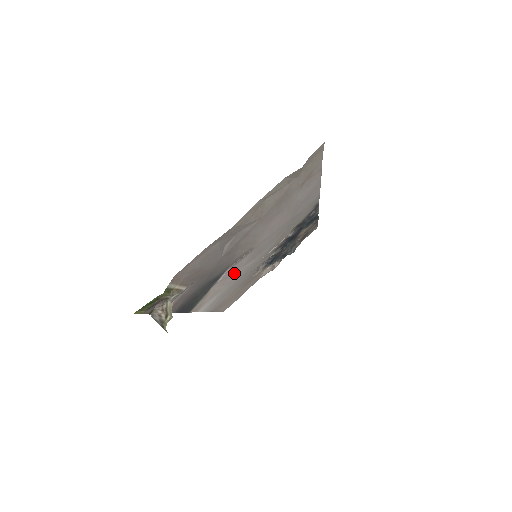
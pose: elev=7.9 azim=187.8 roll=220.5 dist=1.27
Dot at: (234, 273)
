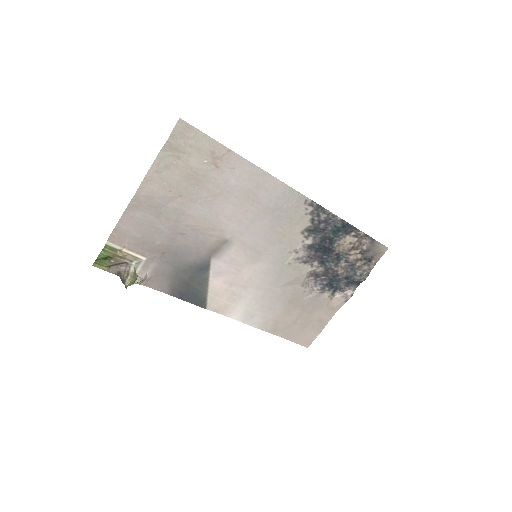
Dot at: (238, 272)
